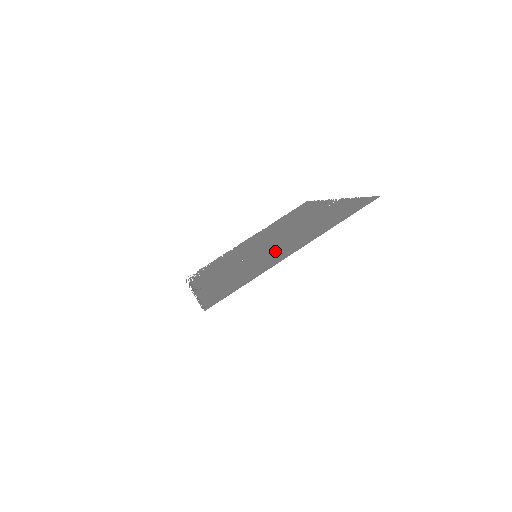
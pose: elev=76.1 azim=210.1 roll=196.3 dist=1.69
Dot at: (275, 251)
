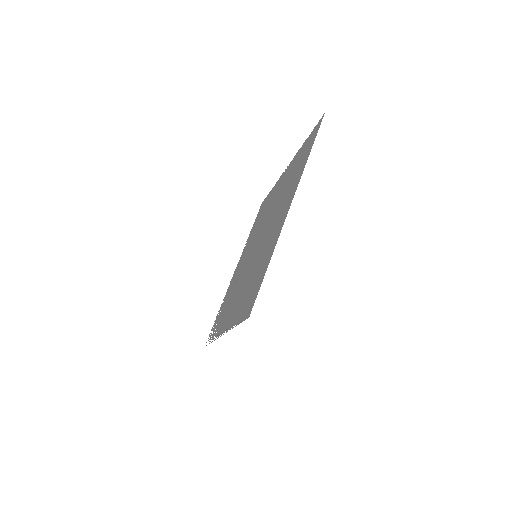
Dot at: (270, 231)
